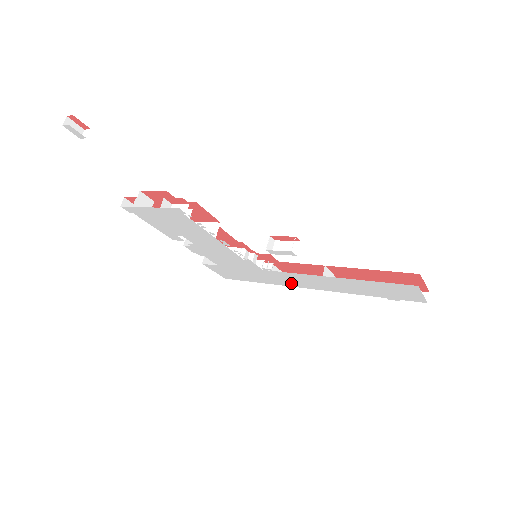
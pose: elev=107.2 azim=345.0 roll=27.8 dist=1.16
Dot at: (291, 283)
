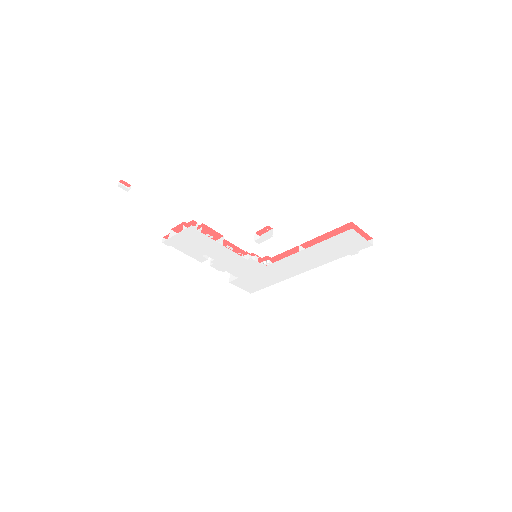
Dot at: (289, 273)
